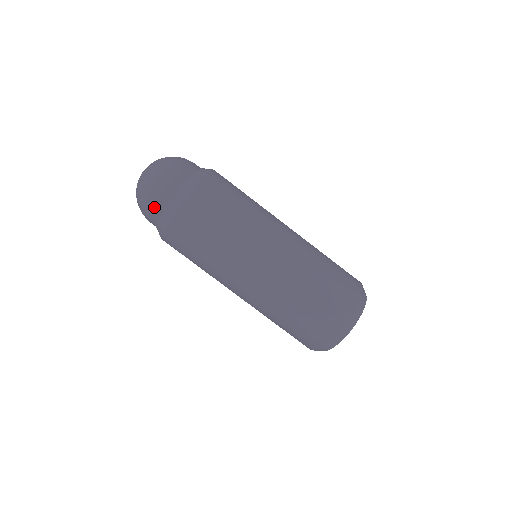
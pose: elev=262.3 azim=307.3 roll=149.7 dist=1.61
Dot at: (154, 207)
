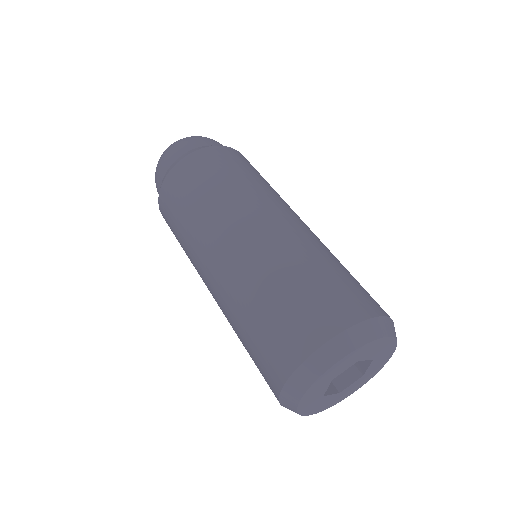
Dot at: (157, 184)
